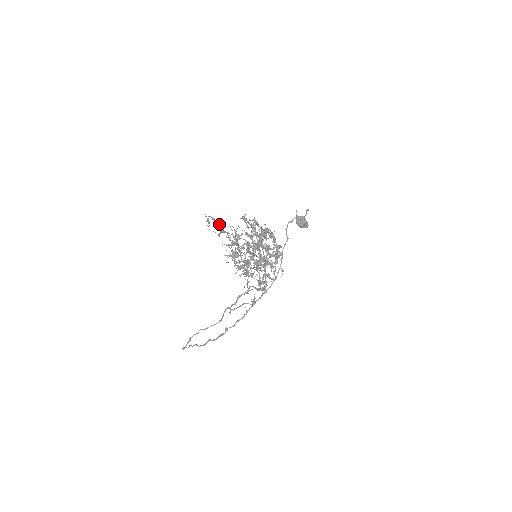
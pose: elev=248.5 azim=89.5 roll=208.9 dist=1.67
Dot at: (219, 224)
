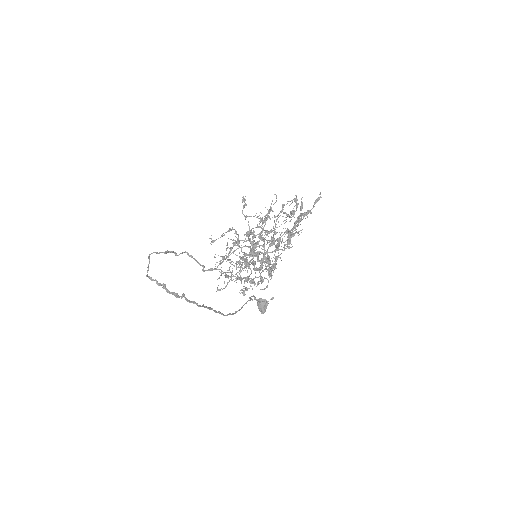
Dot at: (243, 214)
